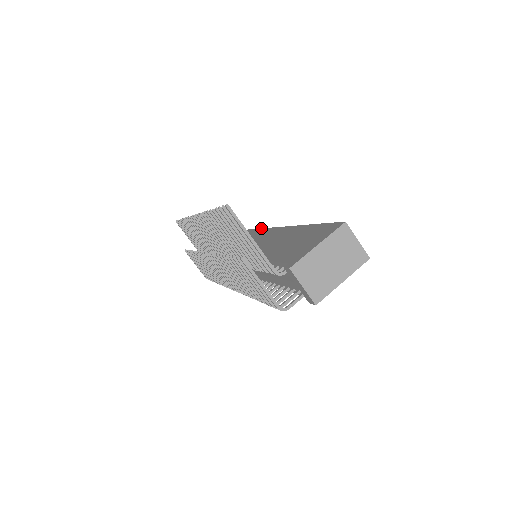
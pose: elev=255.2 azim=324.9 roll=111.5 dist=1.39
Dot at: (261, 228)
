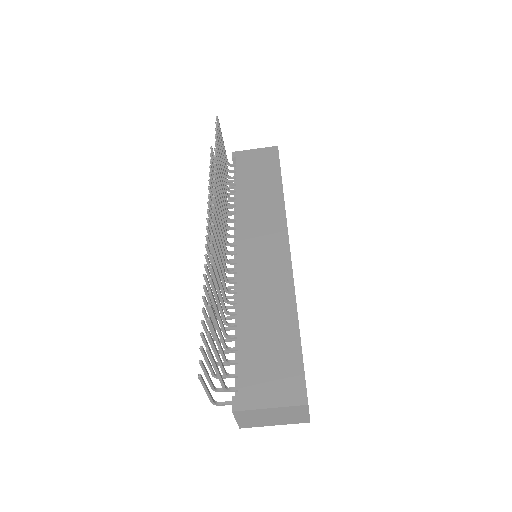
Dot at: occluded
